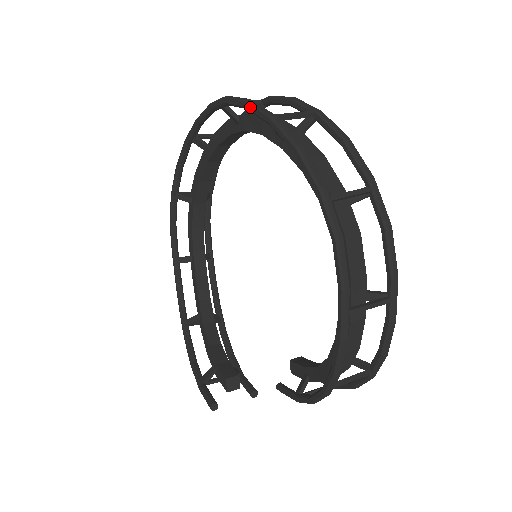
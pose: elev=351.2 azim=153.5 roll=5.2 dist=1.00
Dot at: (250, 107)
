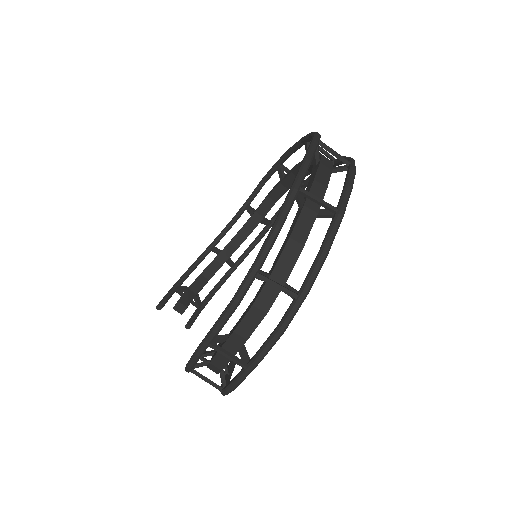
Dot at: (300, 166)
